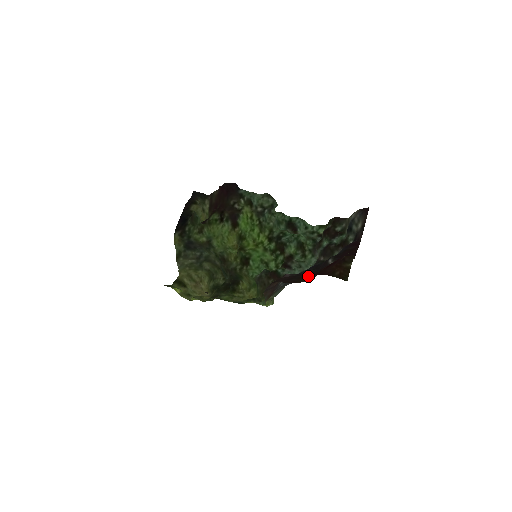
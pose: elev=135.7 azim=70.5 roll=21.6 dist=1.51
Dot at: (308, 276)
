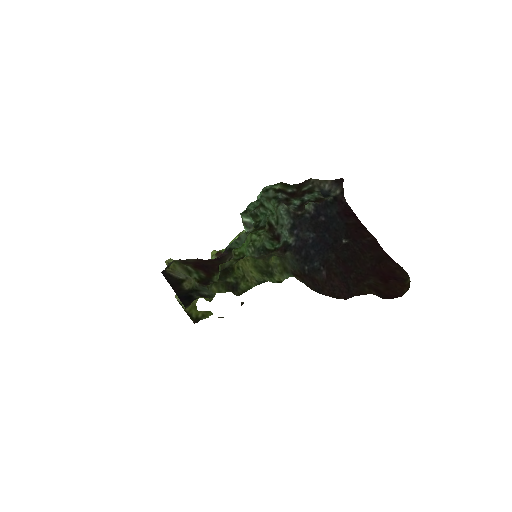
Dot at: (381, 297)
